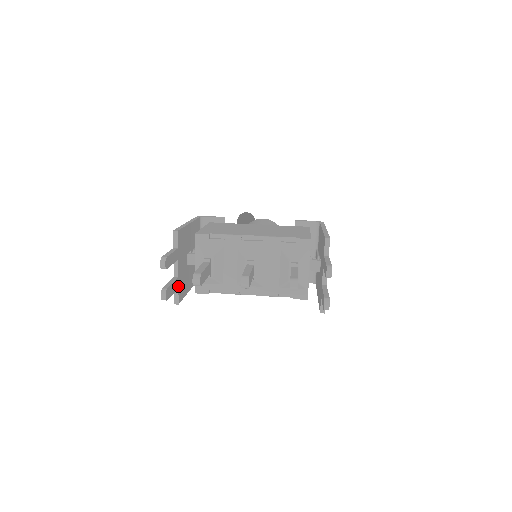
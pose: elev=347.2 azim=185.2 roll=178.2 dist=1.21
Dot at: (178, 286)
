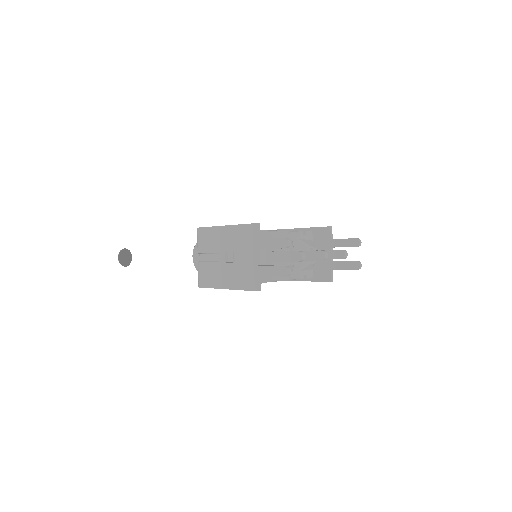
Dot at: (260, 274)
